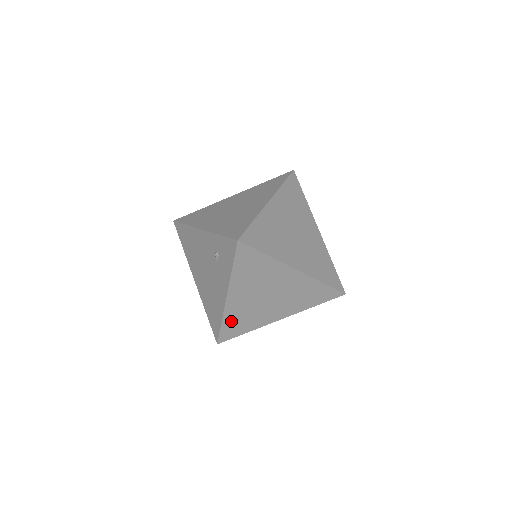
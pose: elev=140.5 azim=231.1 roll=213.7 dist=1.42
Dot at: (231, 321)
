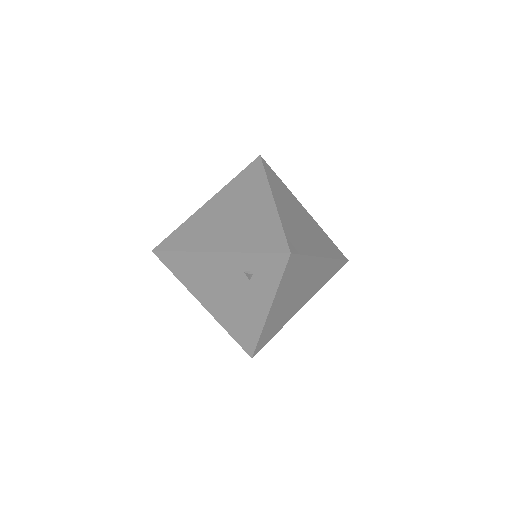
Dot at: (267, 331)
